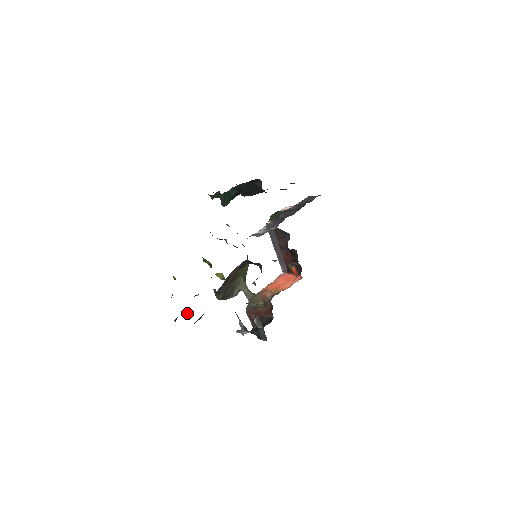
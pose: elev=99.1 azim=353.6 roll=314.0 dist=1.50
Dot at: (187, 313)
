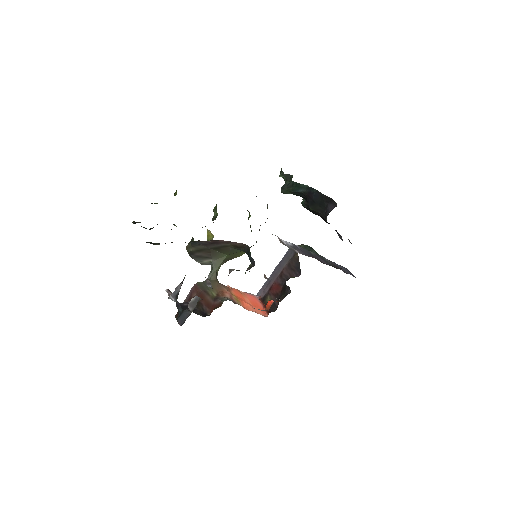
Dot at: (150, 228)
